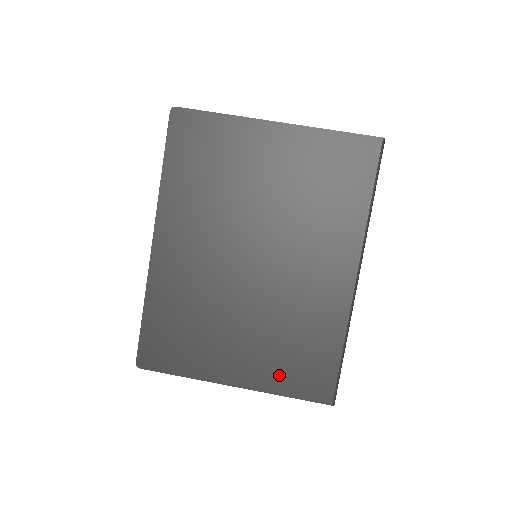
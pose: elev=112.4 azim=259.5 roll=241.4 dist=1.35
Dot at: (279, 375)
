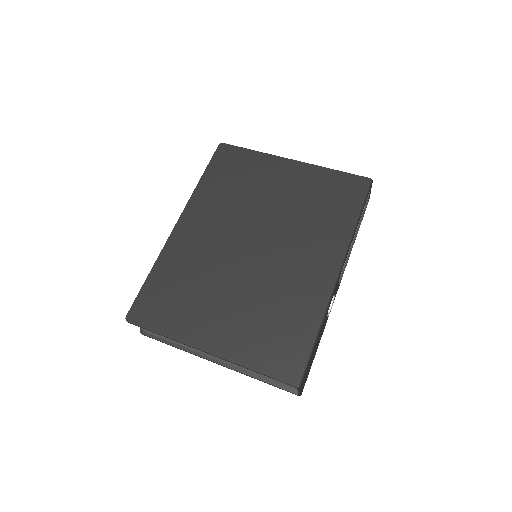
Dot at: (252, 348)
